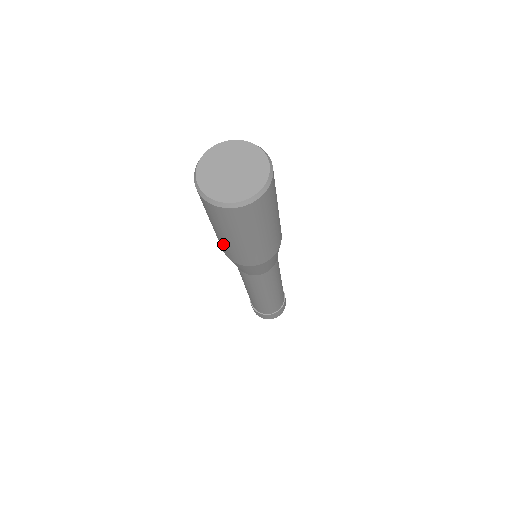
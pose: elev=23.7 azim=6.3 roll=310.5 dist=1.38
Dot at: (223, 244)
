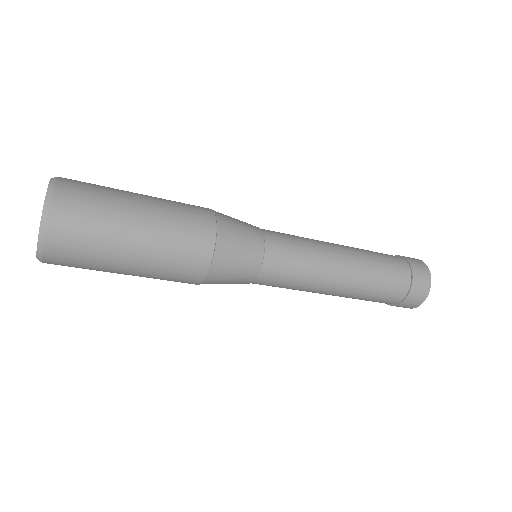
Dot at: (158, 275)
